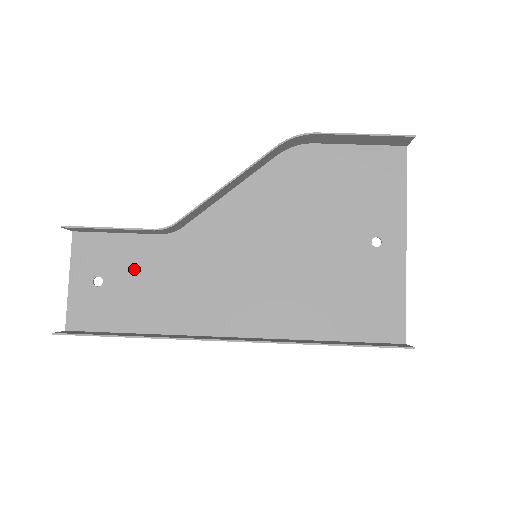
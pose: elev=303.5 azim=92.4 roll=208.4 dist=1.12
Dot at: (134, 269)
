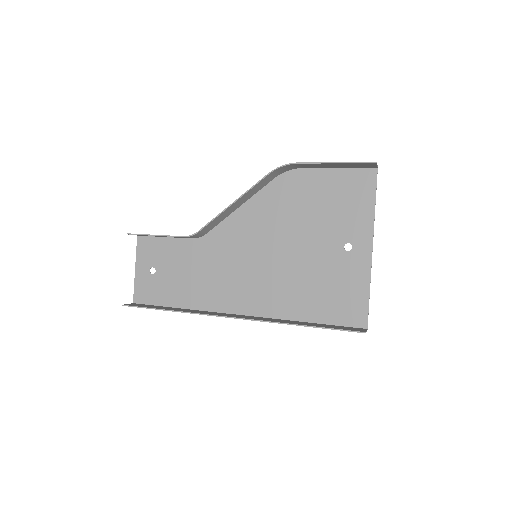
Dot at: (175, 263)
